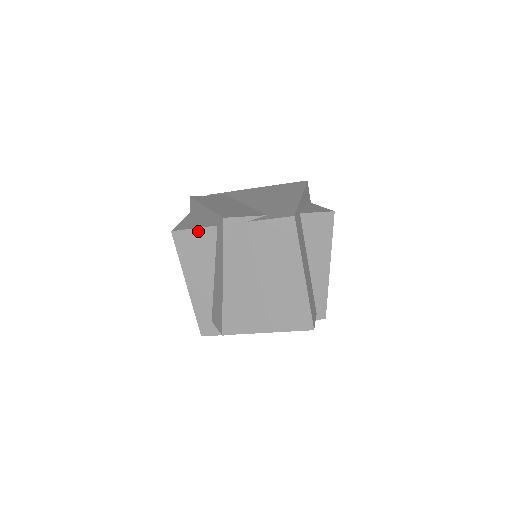
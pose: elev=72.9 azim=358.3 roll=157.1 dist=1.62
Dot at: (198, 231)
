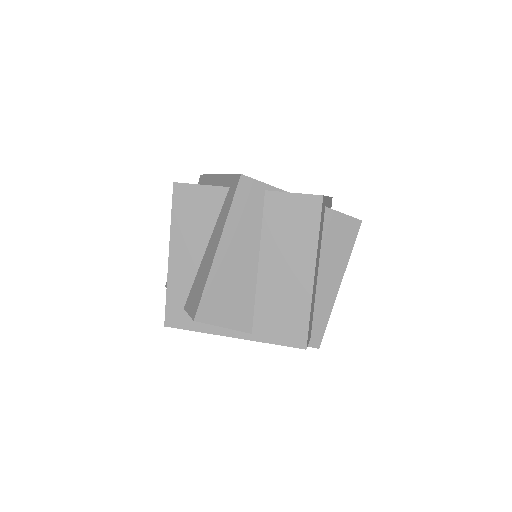
Dot at: (205, 189)
